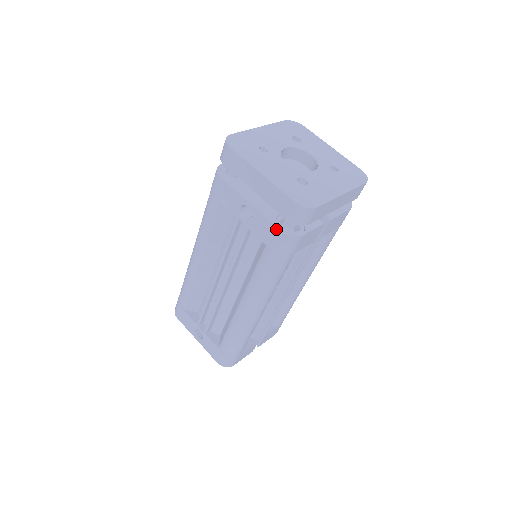
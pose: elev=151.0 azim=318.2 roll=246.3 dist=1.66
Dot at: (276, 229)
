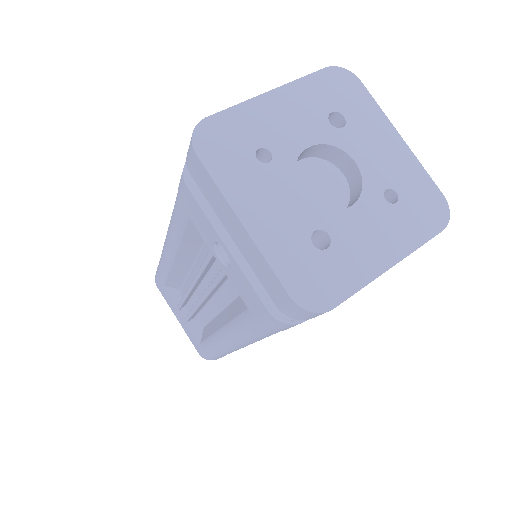
Dot at: (263, 306)
